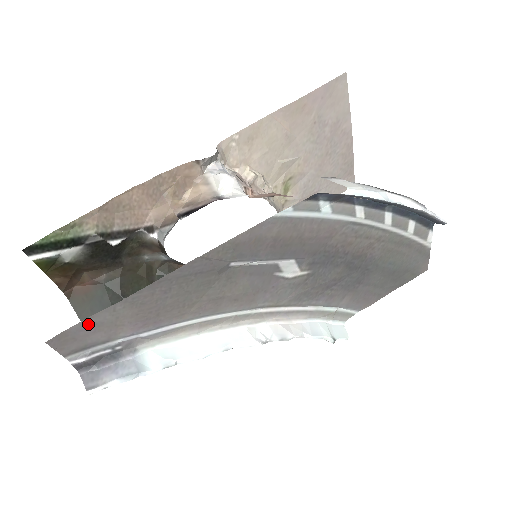
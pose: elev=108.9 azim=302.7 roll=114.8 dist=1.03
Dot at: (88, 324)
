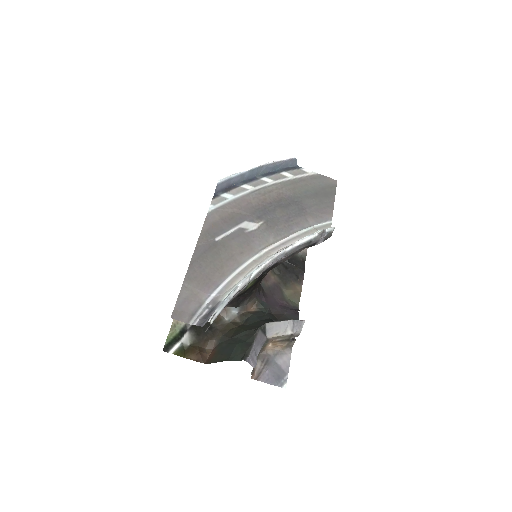
Dot at: (181, 301)
